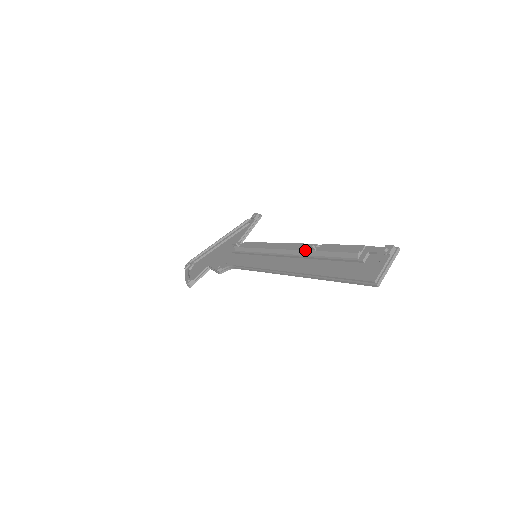
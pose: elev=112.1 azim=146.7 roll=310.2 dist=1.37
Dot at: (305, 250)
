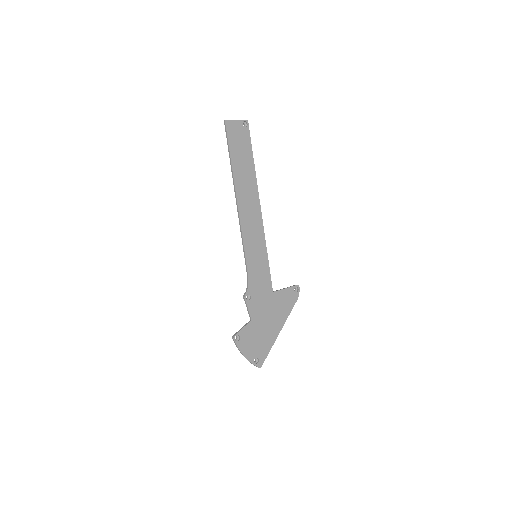
Dot at: occluded
